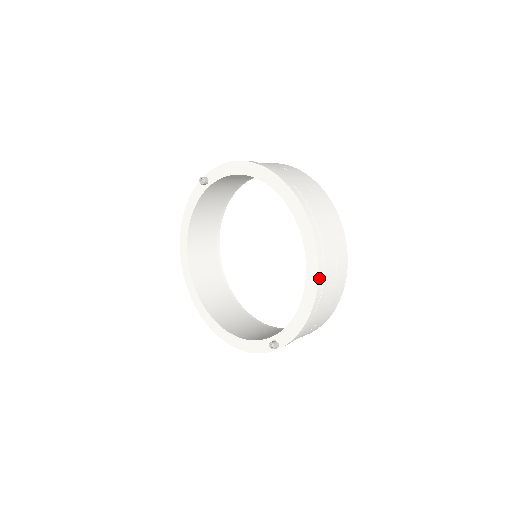
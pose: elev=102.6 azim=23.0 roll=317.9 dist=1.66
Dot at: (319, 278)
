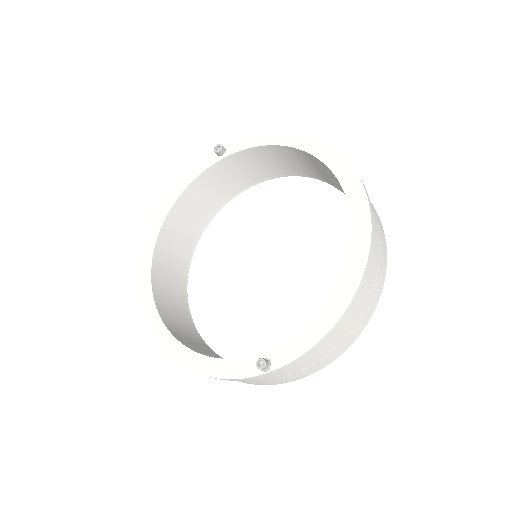
Dot at: (365, 270)
